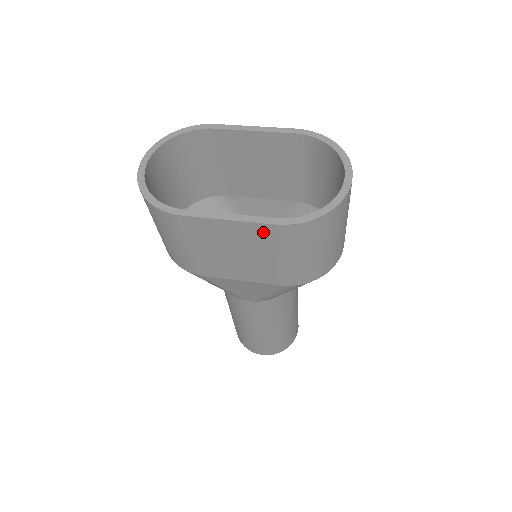
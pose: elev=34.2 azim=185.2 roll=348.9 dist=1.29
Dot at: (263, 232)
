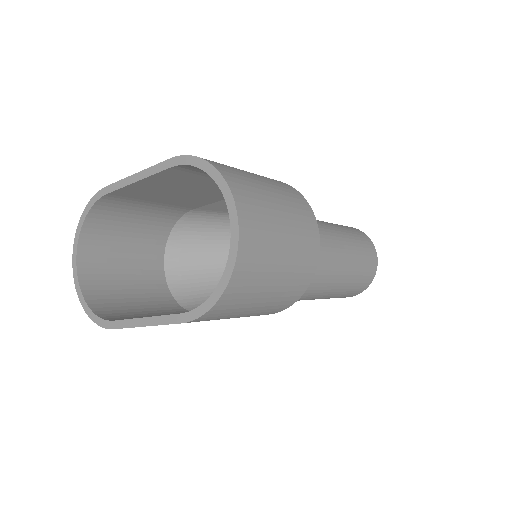
Dot at: occluded
